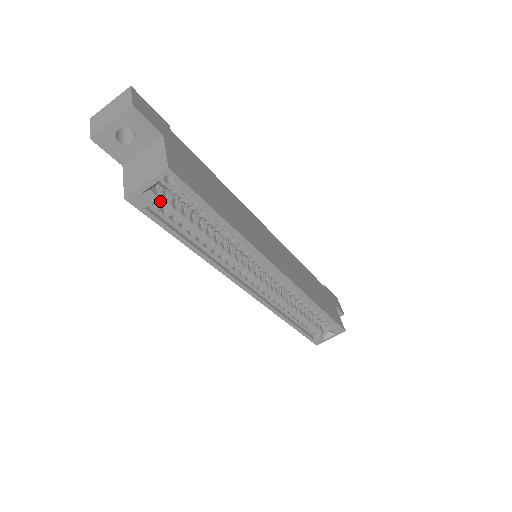
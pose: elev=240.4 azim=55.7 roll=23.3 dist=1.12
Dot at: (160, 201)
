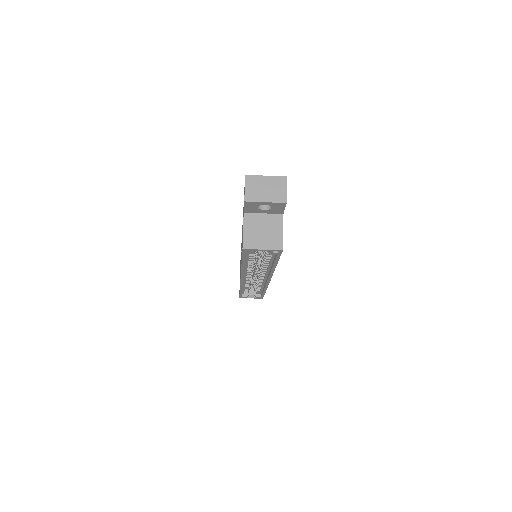
Dot at: occluded
